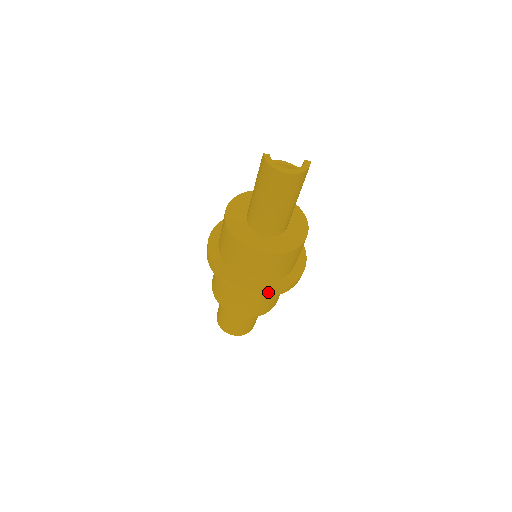
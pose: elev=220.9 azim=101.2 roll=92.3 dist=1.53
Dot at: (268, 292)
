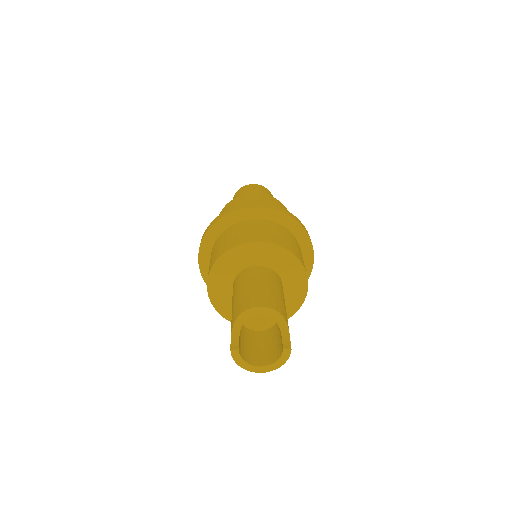
Dot at: occluded
